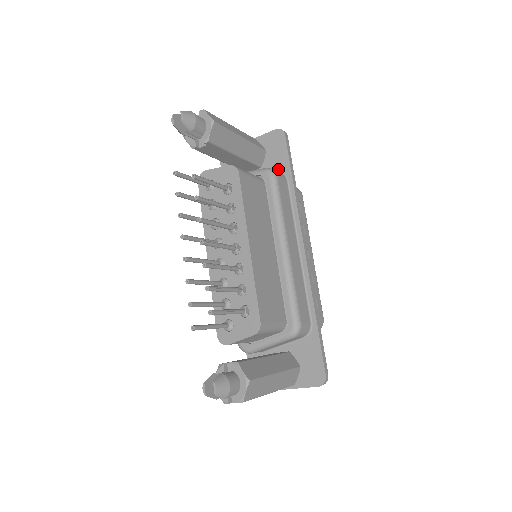
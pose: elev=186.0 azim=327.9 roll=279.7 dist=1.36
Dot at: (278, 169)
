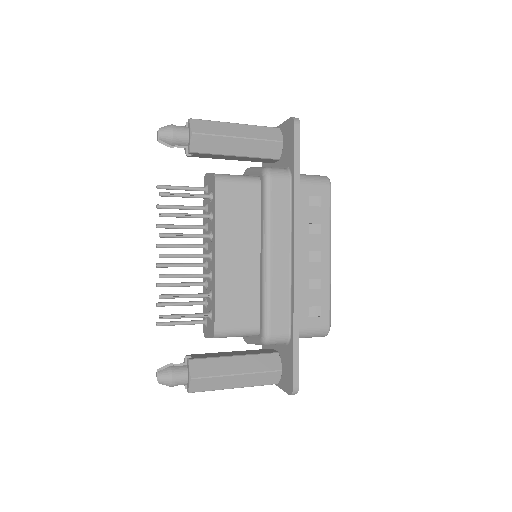
Dot at: (288, 164)
